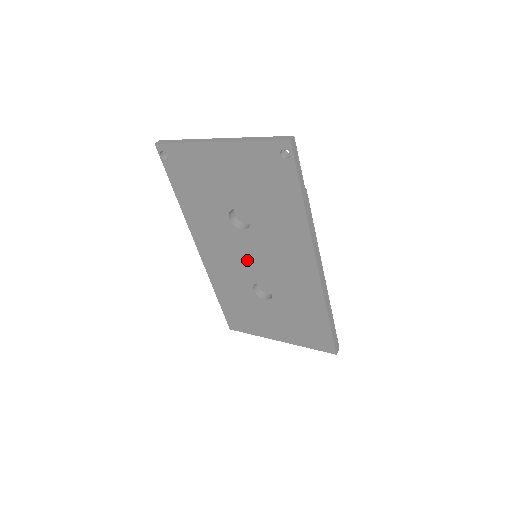
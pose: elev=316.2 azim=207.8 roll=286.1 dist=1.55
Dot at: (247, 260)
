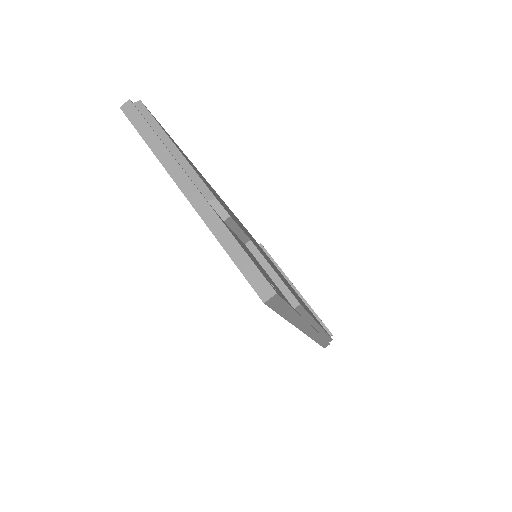
Dot at: occluded
